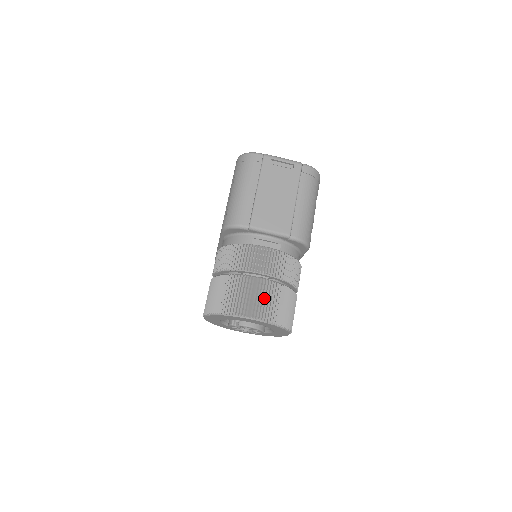
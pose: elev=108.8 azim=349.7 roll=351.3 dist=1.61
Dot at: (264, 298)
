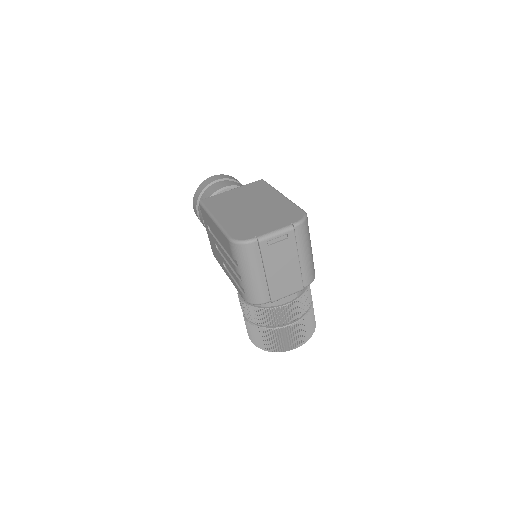
Dot at: (299, 334)
